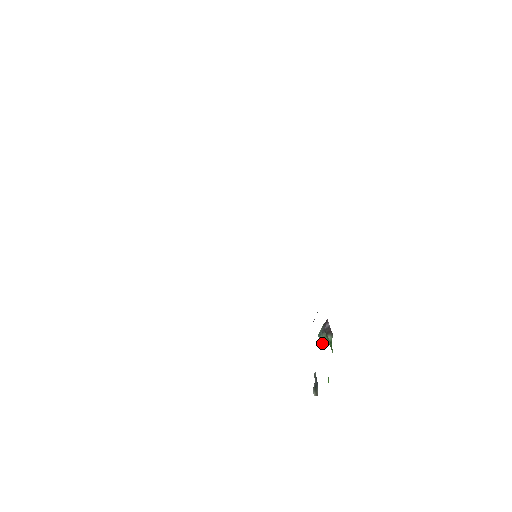
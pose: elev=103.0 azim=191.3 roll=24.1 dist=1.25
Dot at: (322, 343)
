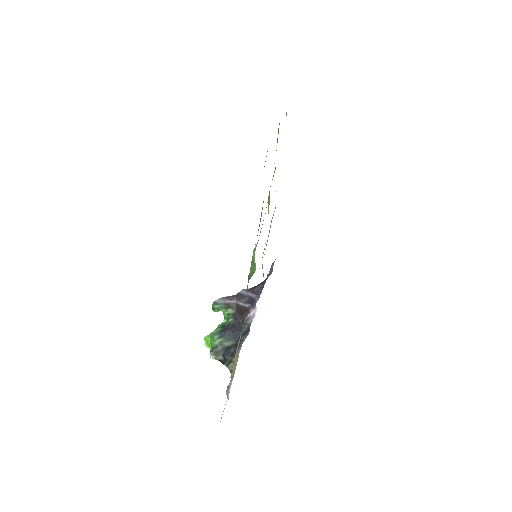
Dot at: (216, 310)
